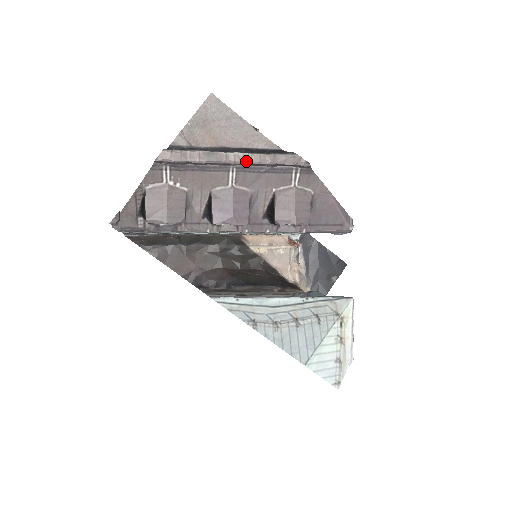
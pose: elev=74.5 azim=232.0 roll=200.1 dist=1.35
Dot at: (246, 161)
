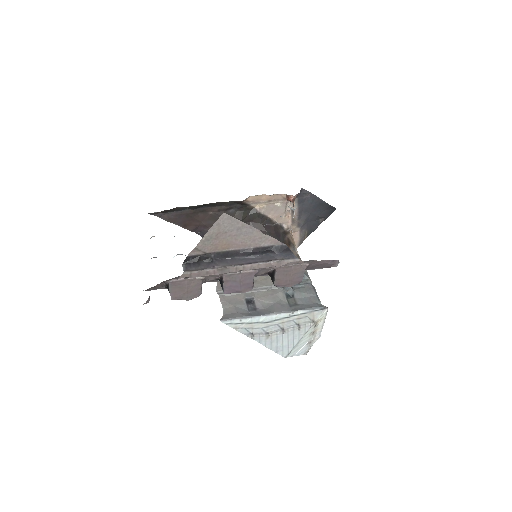
Dot at: (253, 269)
